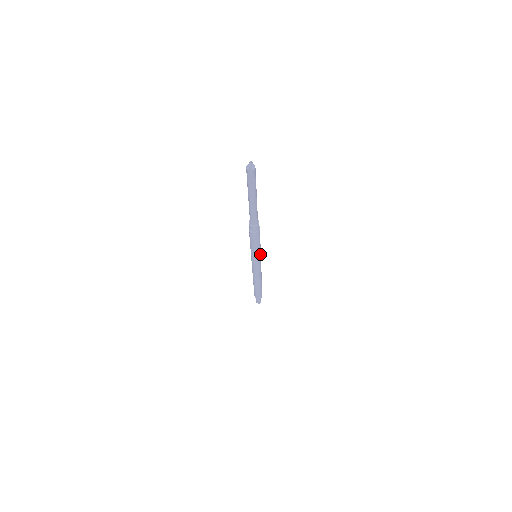
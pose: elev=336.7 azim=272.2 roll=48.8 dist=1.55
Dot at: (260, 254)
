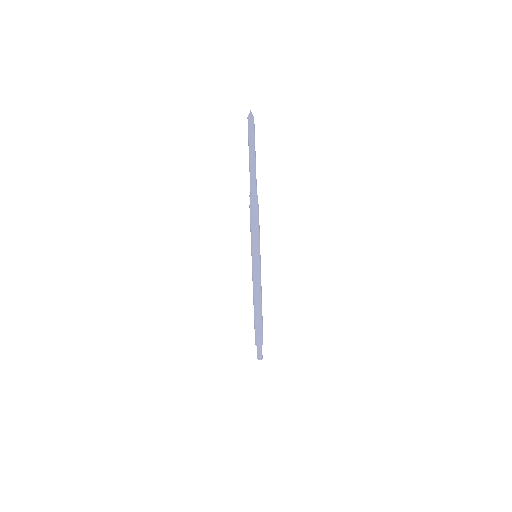
Dot at: occluded
